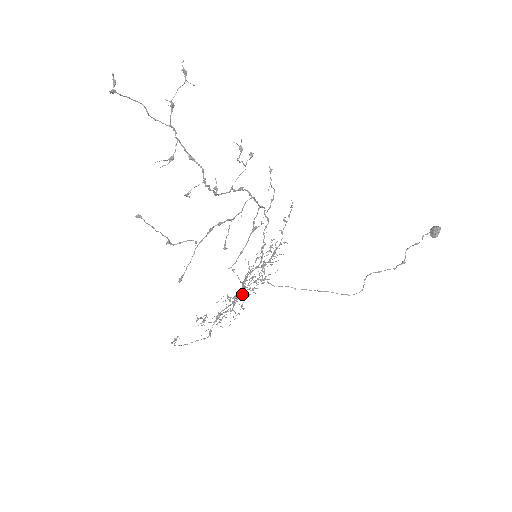
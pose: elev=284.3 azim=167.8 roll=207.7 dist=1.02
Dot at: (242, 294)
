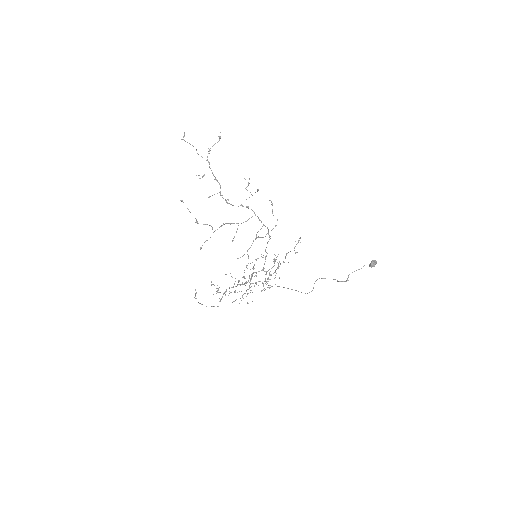
Dot at: (246, 282)
